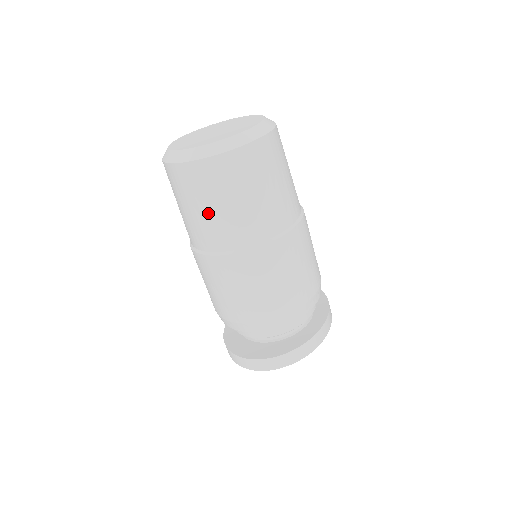
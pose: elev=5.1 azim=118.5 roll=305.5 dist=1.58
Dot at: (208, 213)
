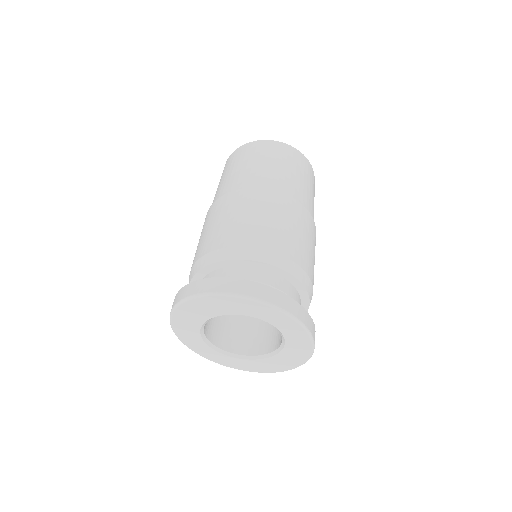
Dot at: (229, 174)
